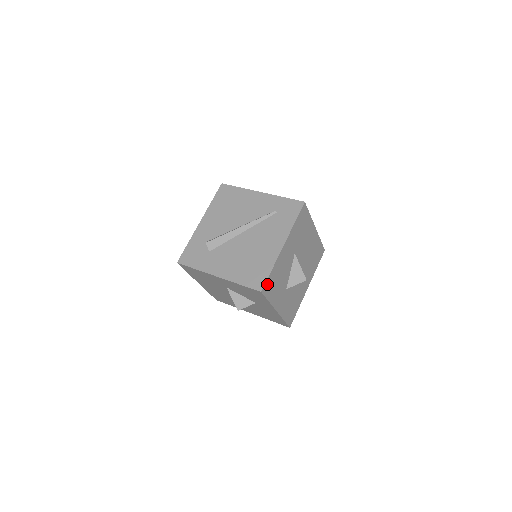
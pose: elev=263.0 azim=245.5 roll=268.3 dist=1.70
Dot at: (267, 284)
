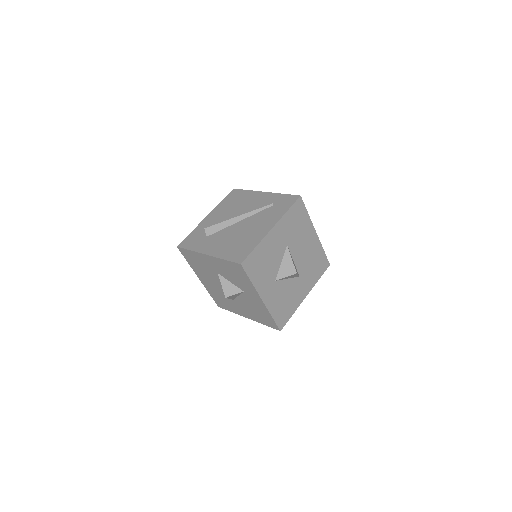
Dot at: (249, 260)
